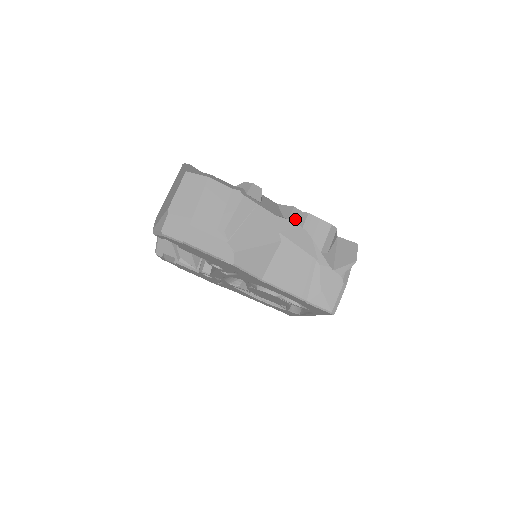
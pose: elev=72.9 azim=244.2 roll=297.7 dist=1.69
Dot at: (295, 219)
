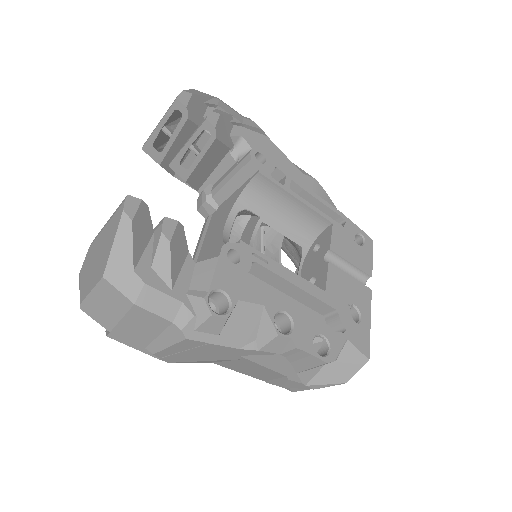
Dot at: (272, 348)
